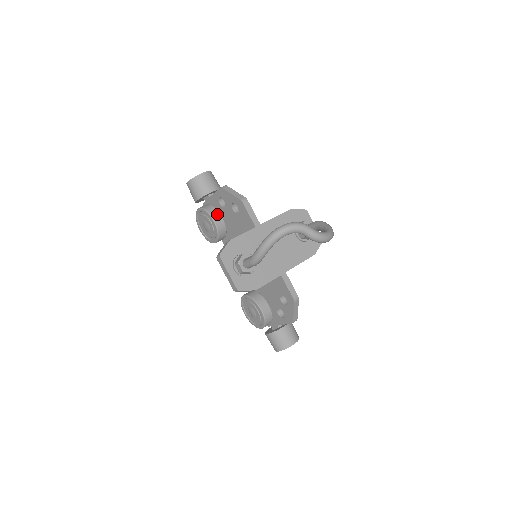
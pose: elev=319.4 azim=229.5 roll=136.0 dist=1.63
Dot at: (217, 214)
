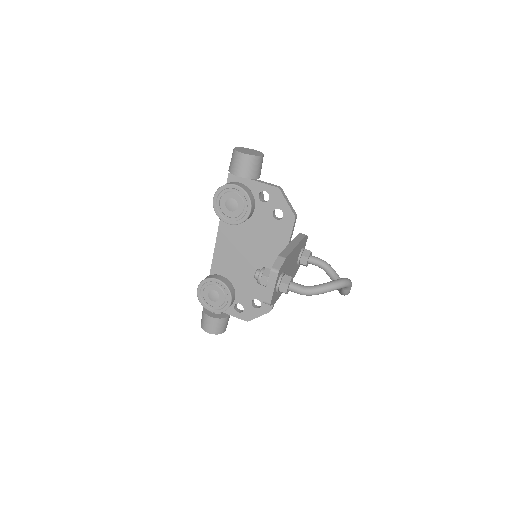
Dot at: (254, 204)
